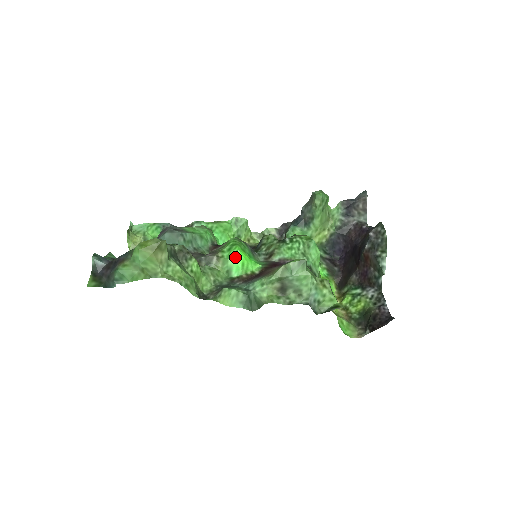
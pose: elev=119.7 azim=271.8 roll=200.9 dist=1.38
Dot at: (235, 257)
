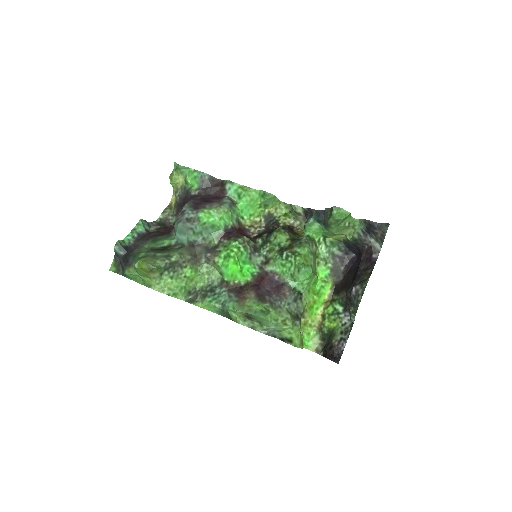
Dot at: (226, 268)
